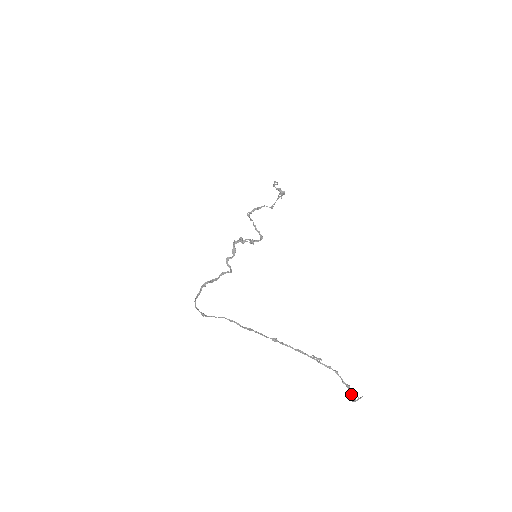
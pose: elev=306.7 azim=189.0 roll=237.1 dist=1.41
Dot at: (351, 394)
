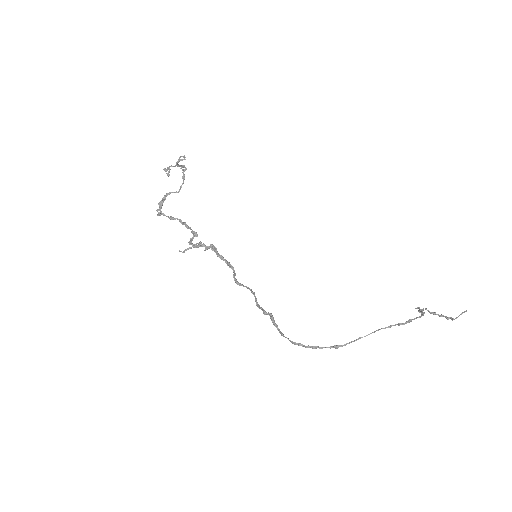
Dot at: occluded
